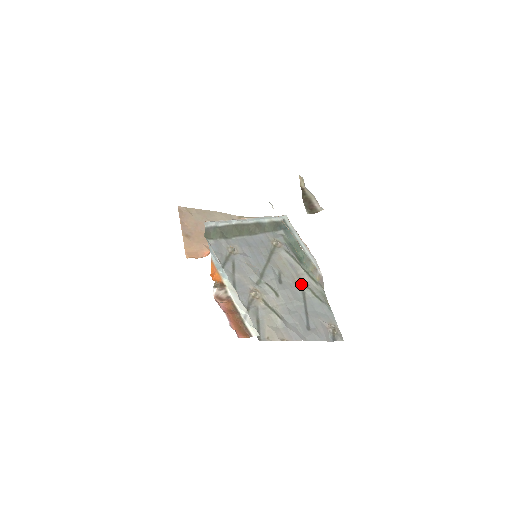
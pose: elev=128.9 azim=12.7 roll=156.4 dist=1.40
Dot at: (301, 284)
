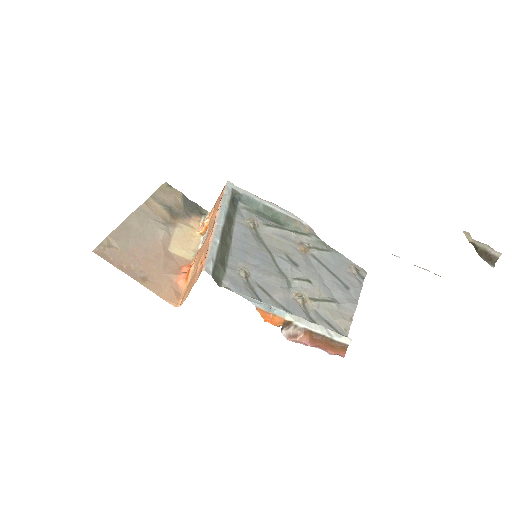
Dot at: (305, 249)
